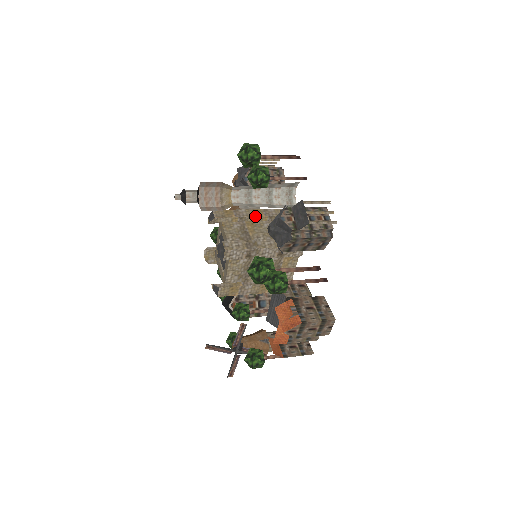
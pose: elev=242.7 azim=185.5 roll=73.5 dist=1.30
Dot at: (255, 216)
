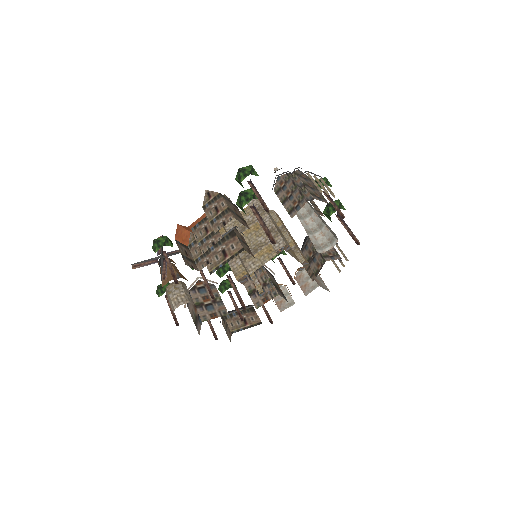
Dot at: (290, 236)
